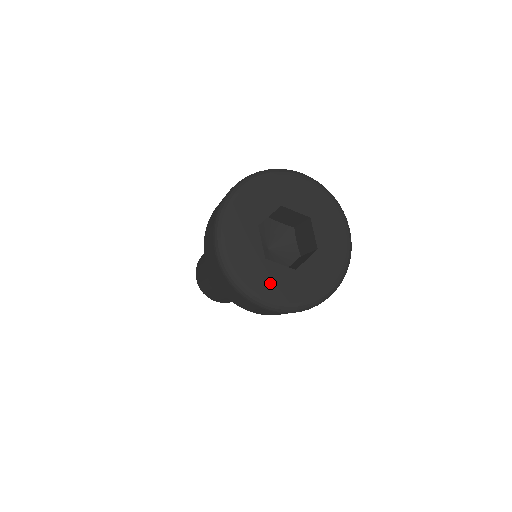
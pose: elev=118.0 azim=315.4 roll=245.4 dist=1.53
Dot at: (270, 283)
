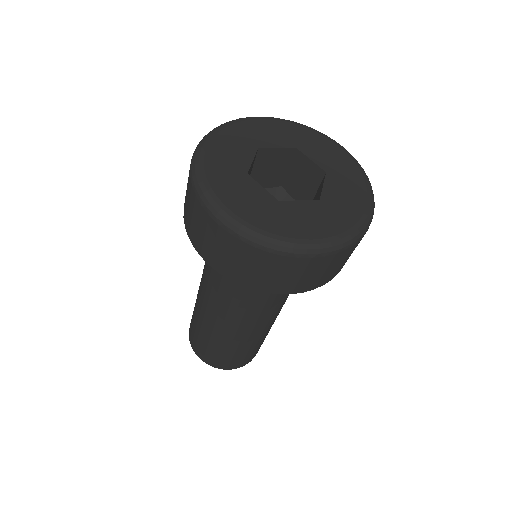
Dot at: (303, 223)
